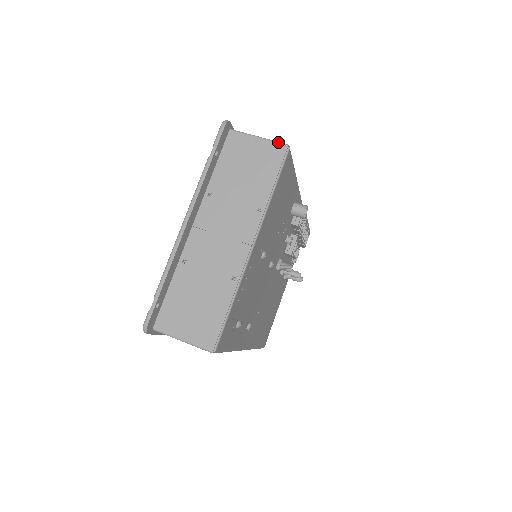
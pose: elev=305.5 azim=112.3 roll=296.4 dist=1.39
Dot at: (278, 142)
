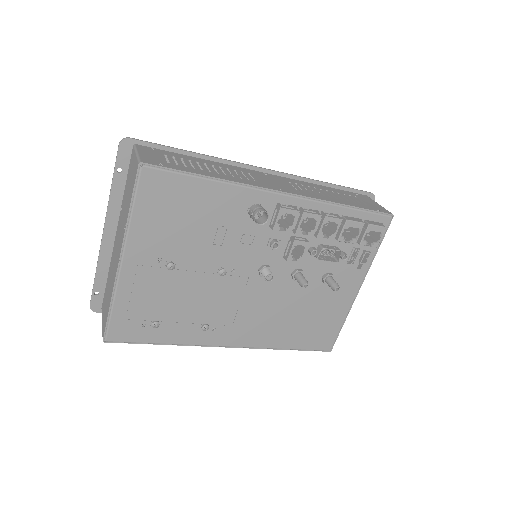
Dot at: (138, 159)
